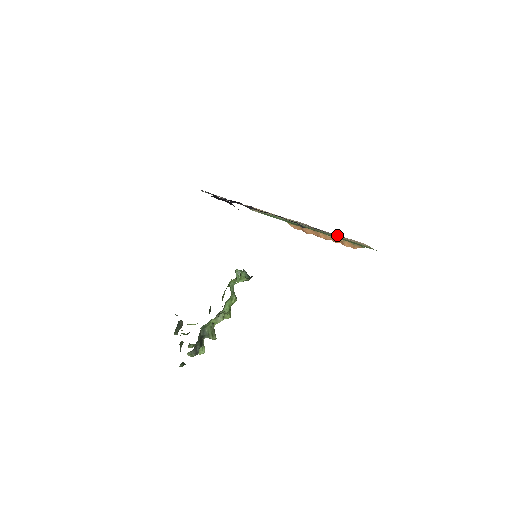
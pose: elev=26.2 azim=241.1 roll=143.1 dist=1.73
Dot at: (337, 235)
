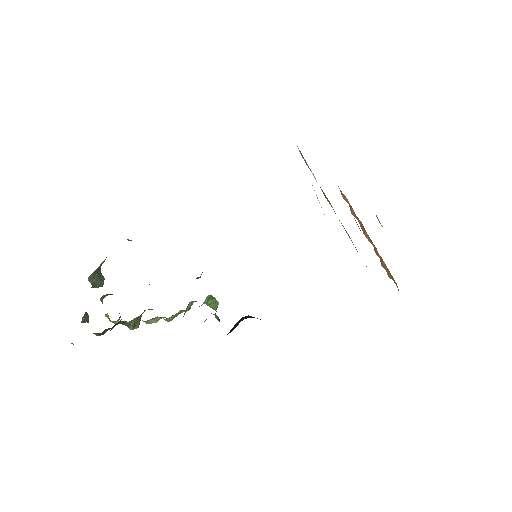
Dot at: occluded
